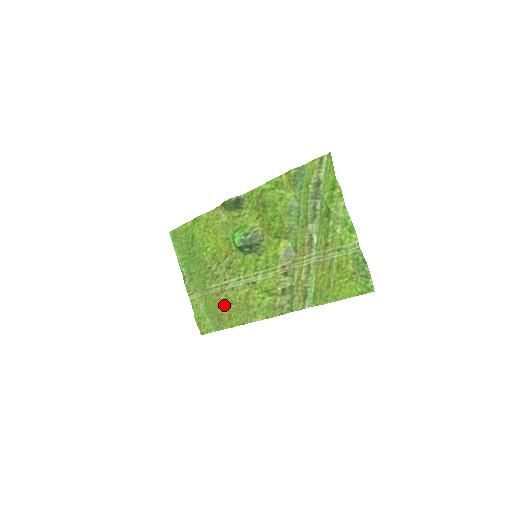
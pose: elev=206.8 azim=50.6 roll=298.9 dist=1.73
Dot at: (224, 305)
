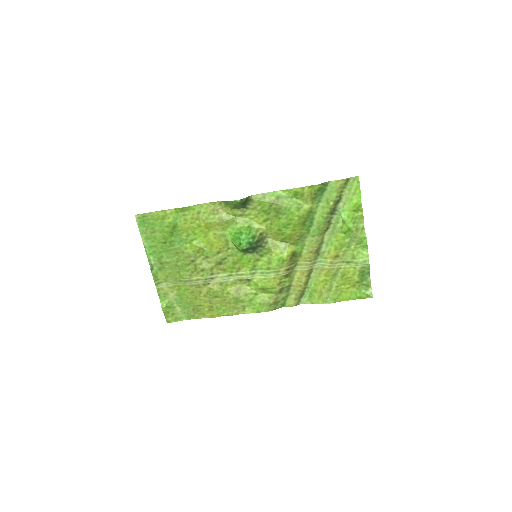
Dot at: (205, 297)
